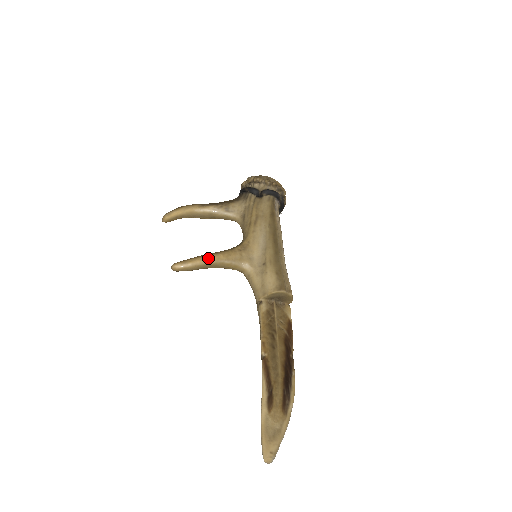
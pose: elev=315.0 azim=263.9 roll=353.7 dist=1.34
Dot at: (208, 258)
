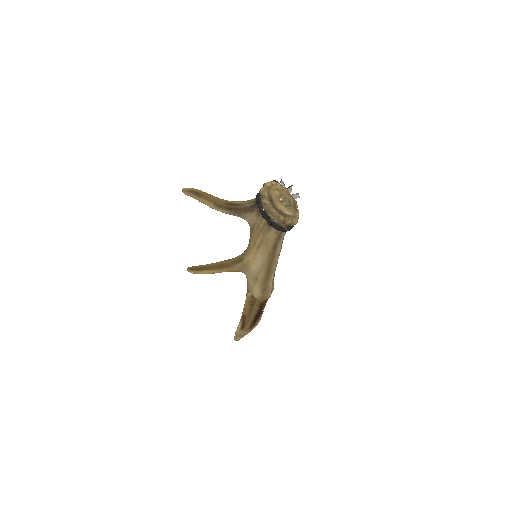
Dot at: (214, 273)
